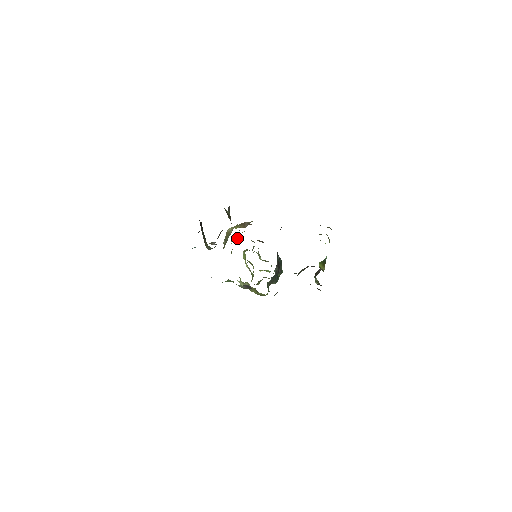
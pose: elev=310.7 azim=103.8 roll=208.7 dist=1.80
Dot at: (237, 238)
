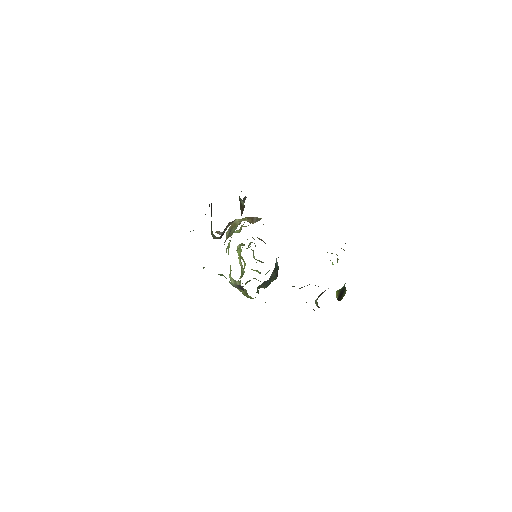
Dot at: (240, 231)
